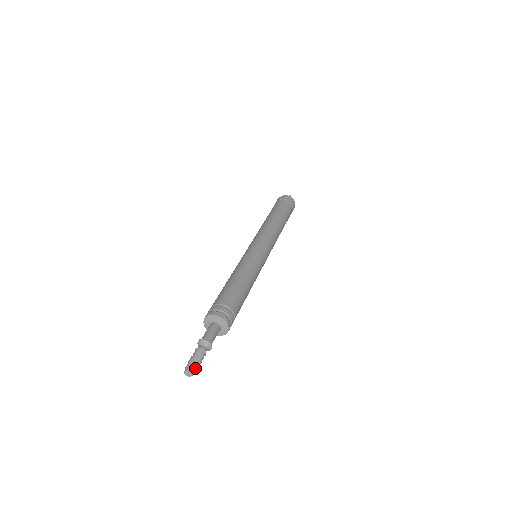
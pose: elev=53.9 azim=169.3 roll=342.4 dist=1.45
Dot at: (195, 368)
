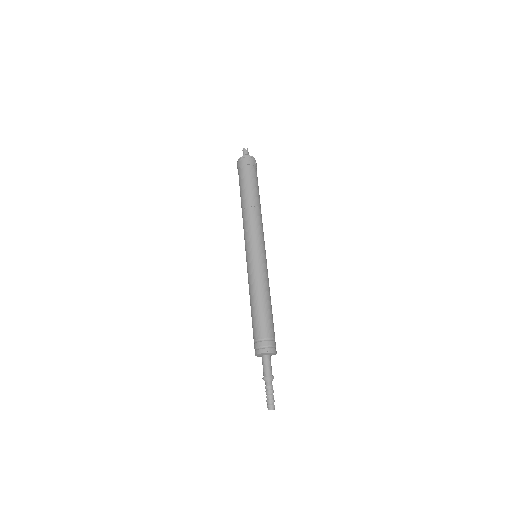
Dot at: (273, 404)
